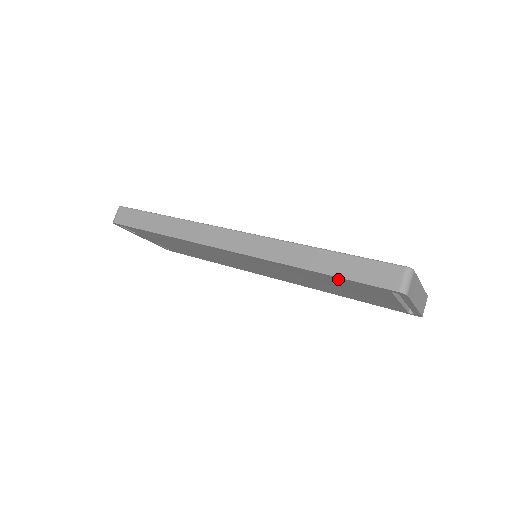
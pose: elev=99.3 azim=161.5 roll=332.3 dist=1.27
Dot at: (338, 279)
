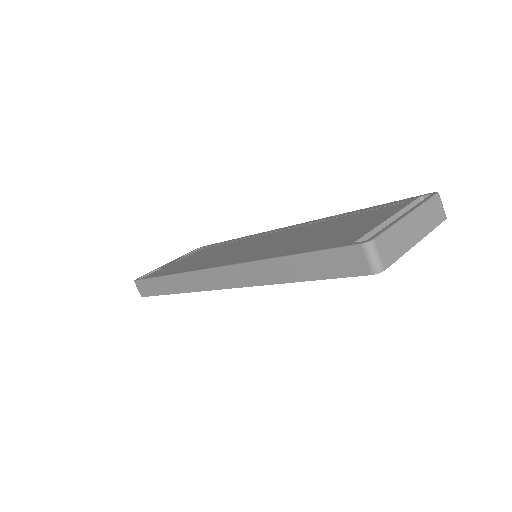
Dot at: occluded
